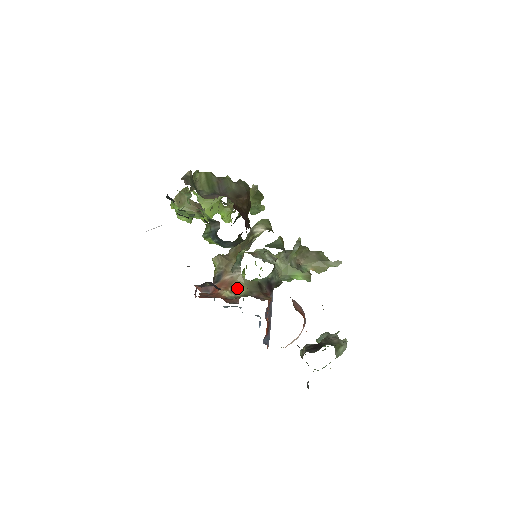
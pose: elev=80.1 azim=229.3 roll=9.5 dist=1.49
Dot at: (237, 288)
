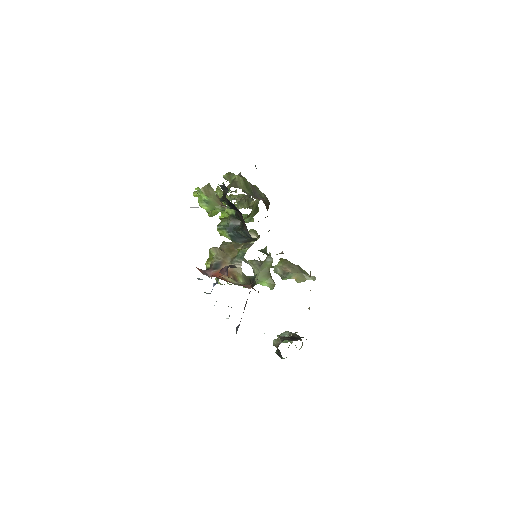
Dot at: (237, 278)
